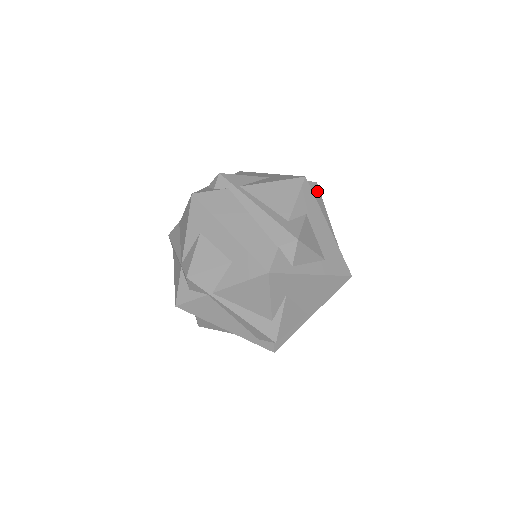
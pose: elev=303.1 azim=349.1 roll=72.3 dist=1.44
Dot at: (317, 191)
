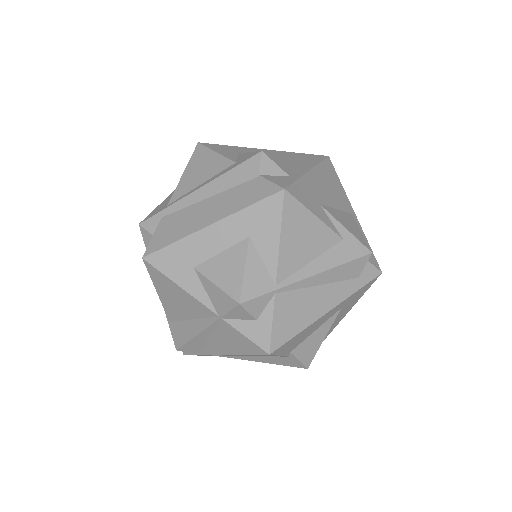
Dot at: occluded
